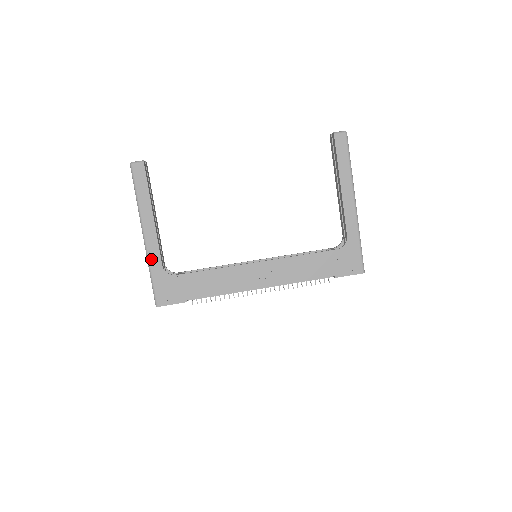
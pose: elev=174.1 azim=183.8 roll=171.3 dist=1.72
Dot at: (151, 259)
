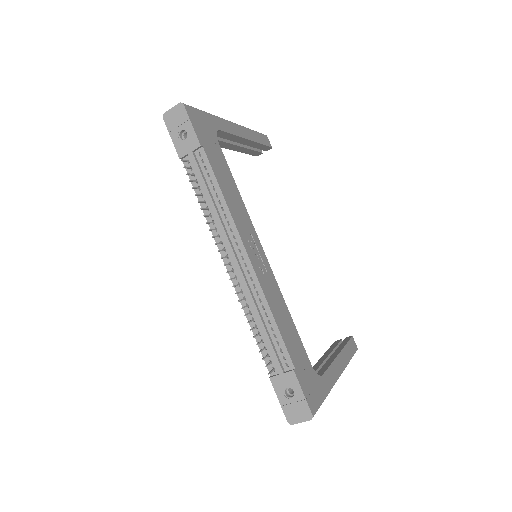
Dot at: (221, 120)
